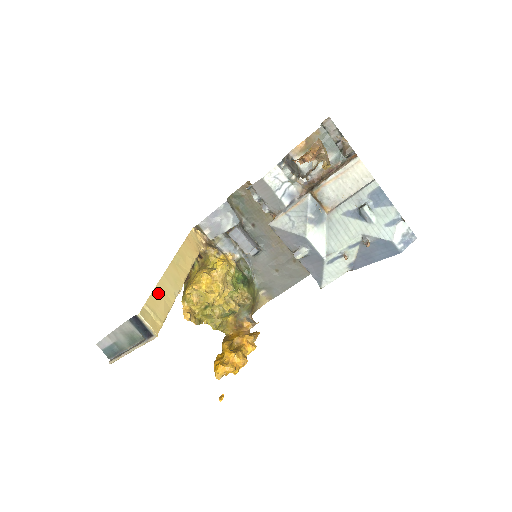
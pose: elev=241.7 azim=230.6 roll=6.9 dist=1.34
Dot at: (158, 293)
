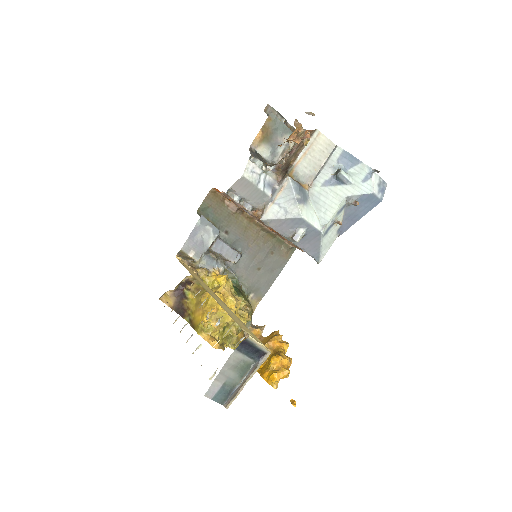
Dot at: (231, 316)
